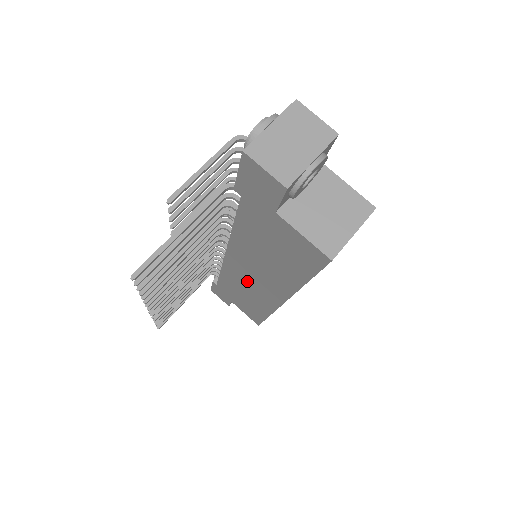
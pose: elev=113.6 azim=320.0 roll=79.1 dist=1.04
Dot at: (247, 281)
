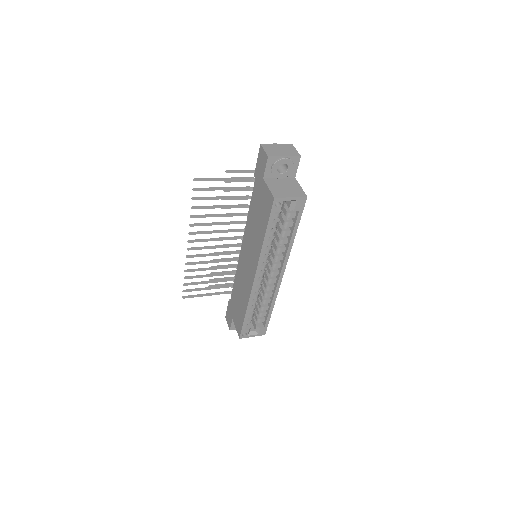
Dot at: (244, 270)
